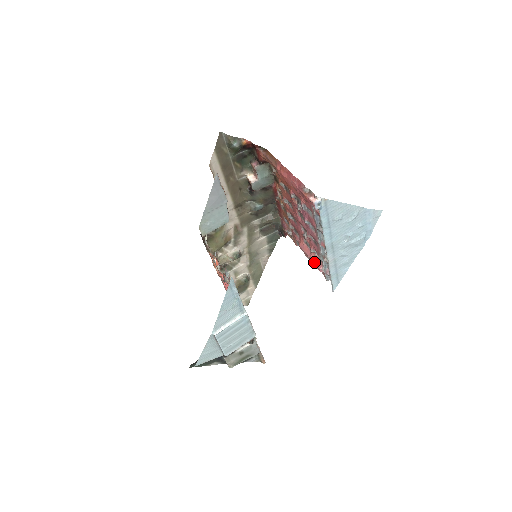
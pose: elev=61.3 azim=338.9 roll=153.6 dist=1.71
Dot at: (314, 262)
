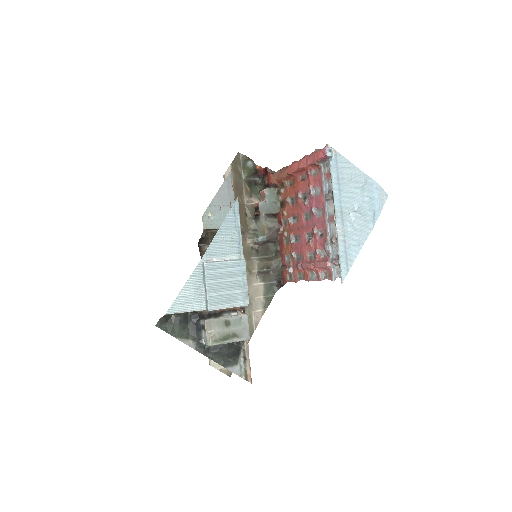
Dot at: (319, 262)
